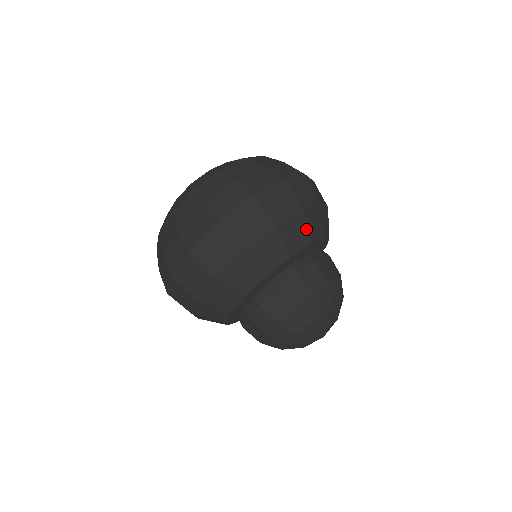
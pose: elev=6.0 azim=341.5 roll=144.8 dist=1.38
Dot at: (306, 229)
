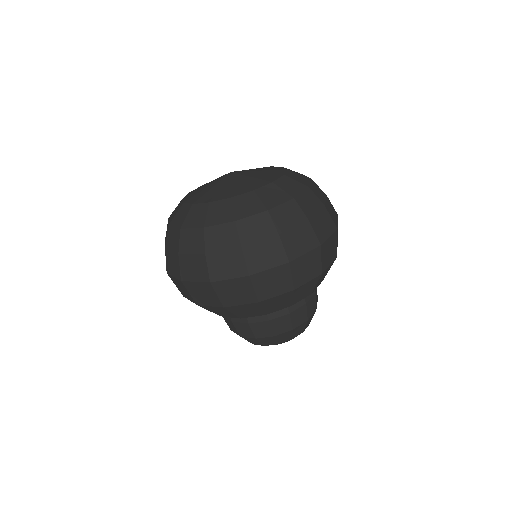
Dot at: (291, 299)
